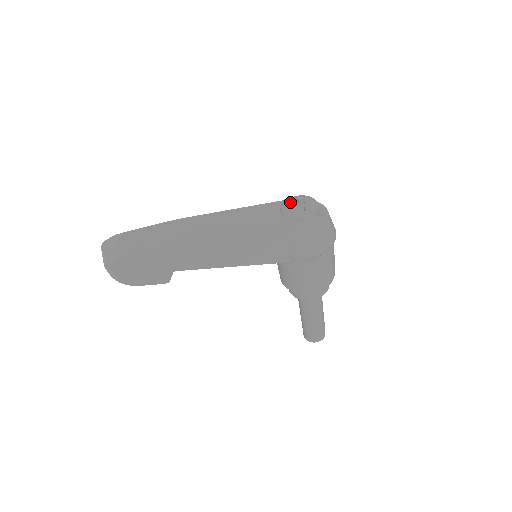
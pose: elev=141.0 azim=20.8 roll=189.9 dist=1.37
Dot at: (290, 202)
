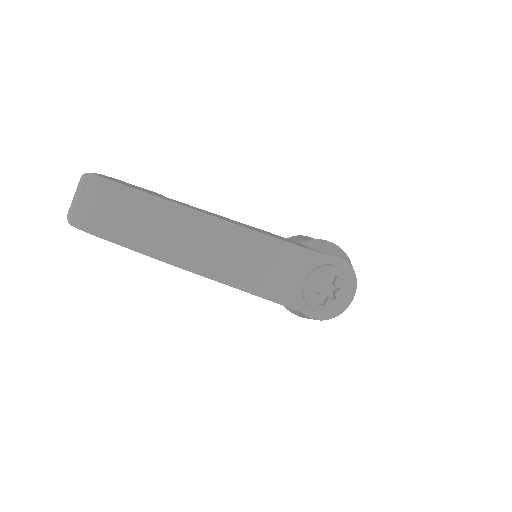
Dot at: (325, 278)
